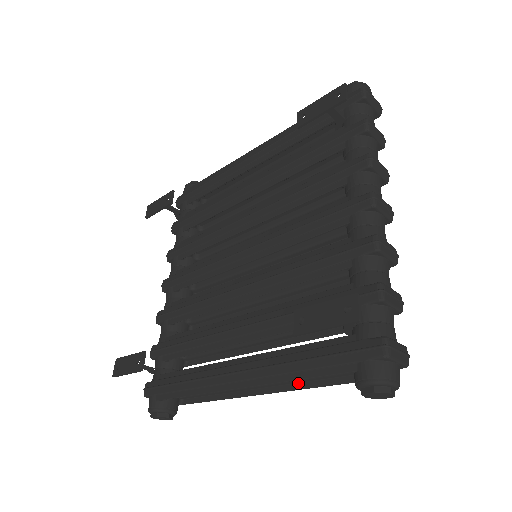
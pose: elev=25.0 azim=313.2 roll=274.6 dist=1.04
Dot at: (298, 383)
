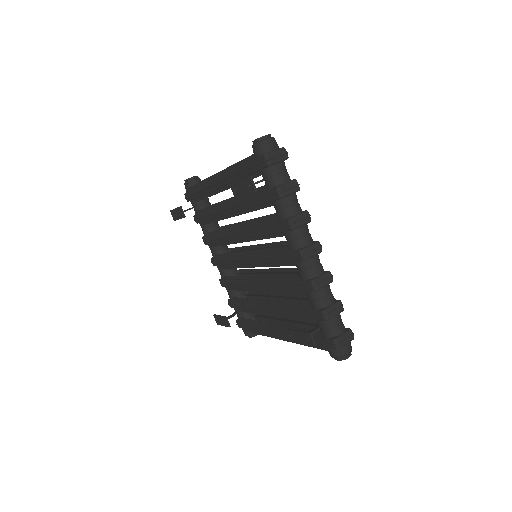
Dot at: occluded
